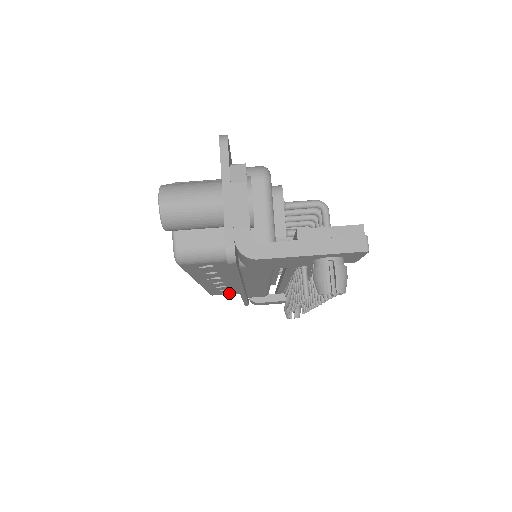
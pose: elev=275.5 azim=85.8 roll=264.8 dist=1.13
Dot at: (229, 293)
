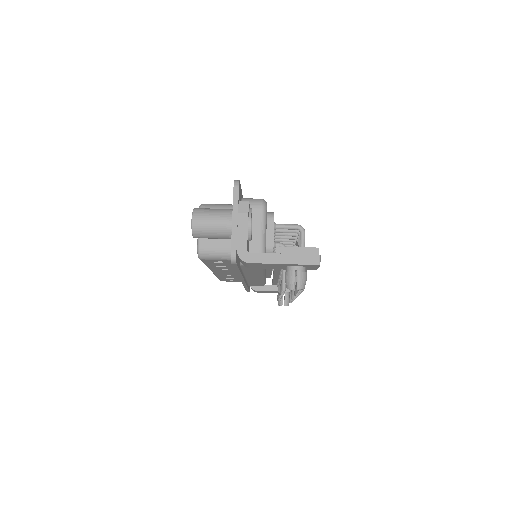
Dot at: (235, 281)
